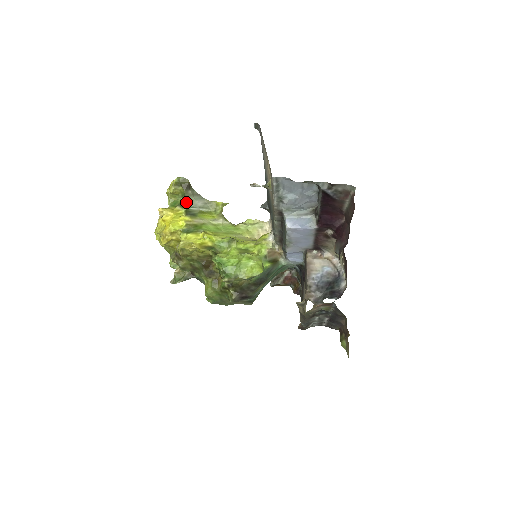
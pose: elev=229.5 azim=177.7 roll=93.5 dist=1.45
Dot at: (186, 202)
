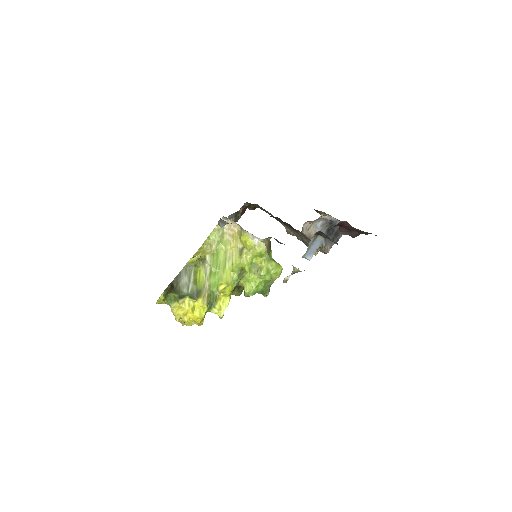
Dot at: (180, 292)
